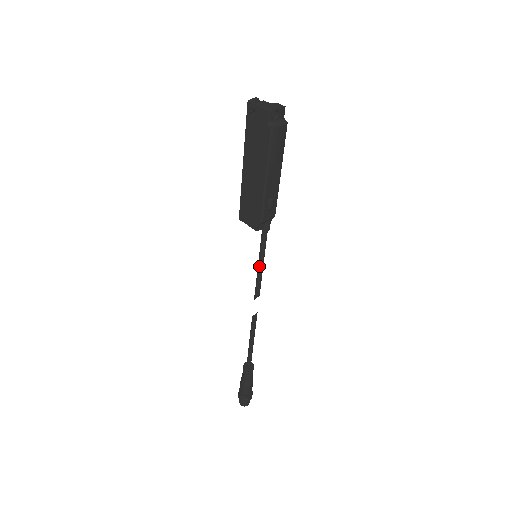
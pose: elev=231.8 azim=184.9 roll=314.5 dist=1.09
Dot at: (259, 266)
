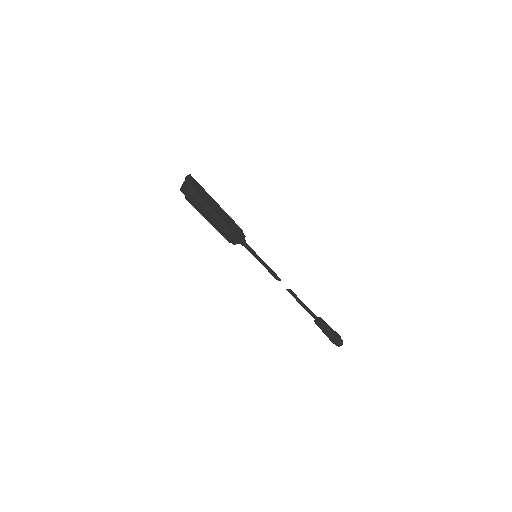
Dot at: occluded
